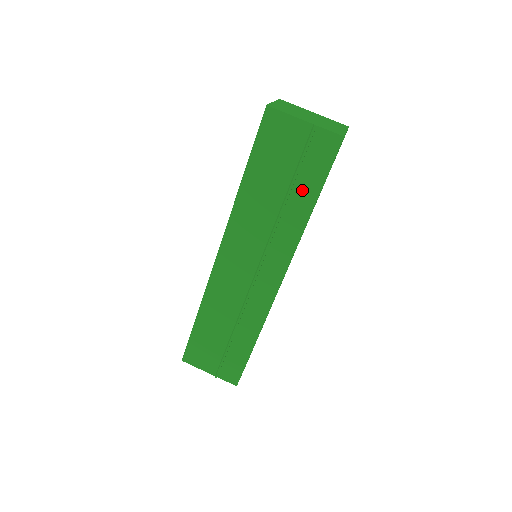
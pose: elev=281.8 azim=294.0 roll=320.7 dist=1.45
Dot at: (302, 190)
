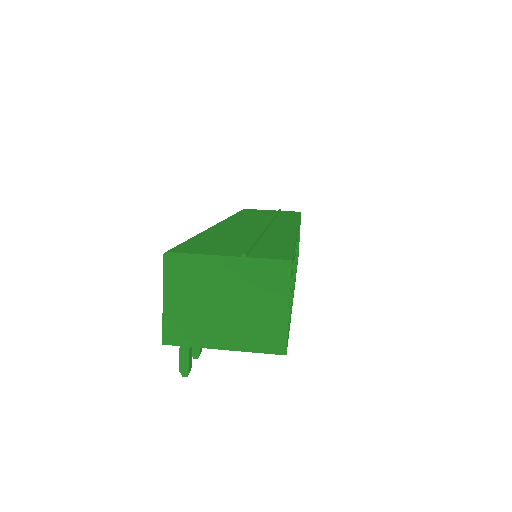
Dot at: occluded
